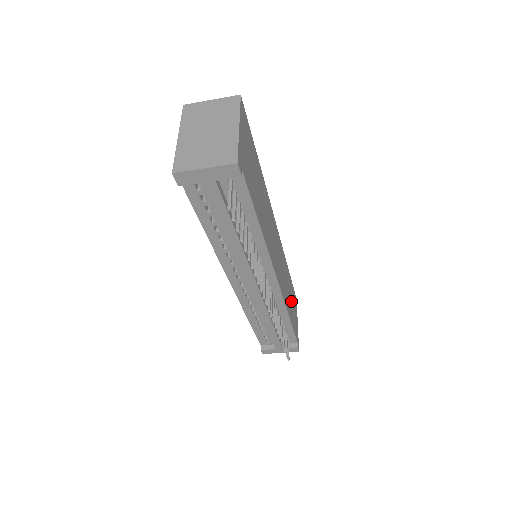
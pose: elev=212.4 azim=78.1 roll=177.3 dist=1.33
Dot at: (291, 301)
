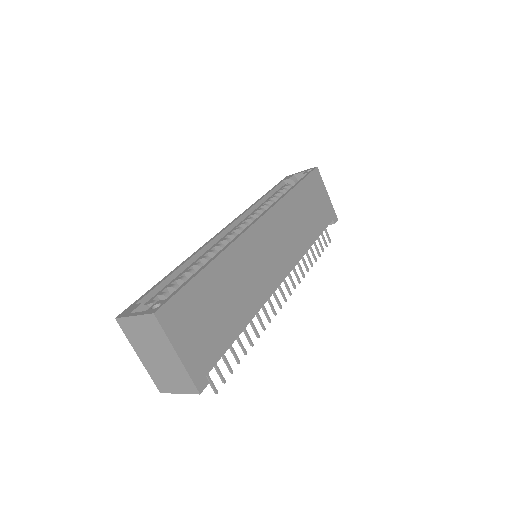
Dot at: (310, 210)
